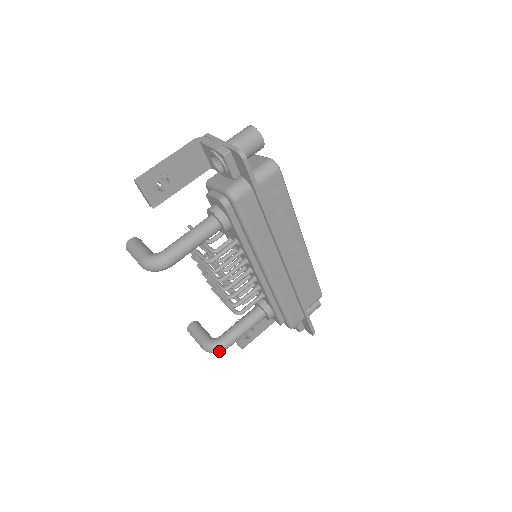
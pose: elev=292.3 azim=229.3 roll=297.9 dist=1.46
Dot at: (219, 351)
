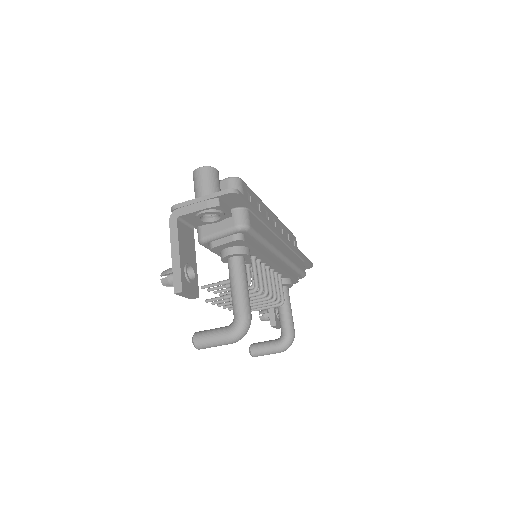
Dot at: (293, 340)
